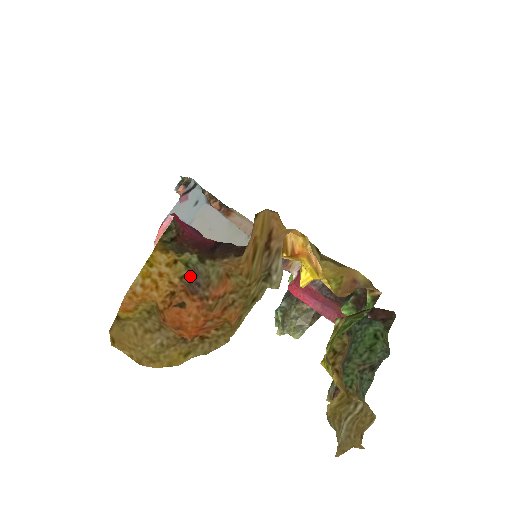
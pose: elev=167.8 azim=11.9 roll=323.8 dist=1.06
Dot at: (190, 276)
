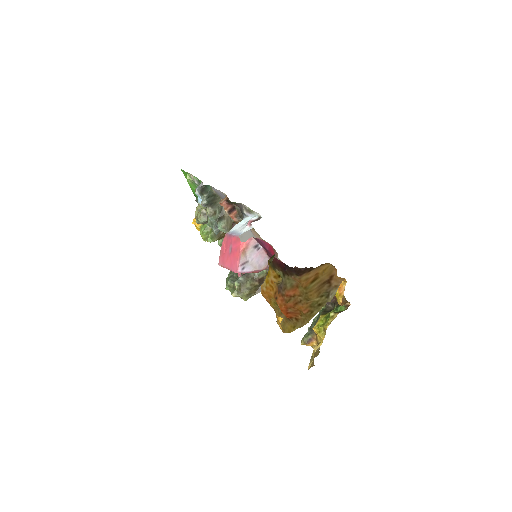
Dot at: (280, 283)
